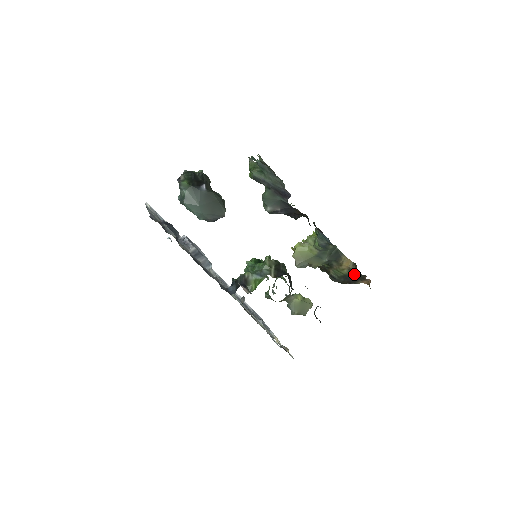
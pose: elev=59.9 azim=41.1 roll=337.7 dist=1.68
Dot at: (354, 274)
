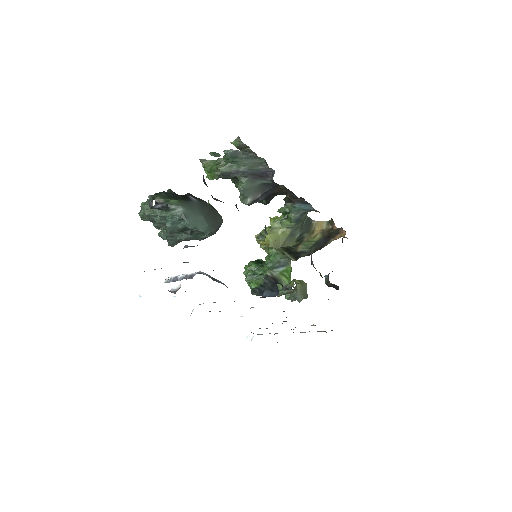
Dot at: (328, 234)
